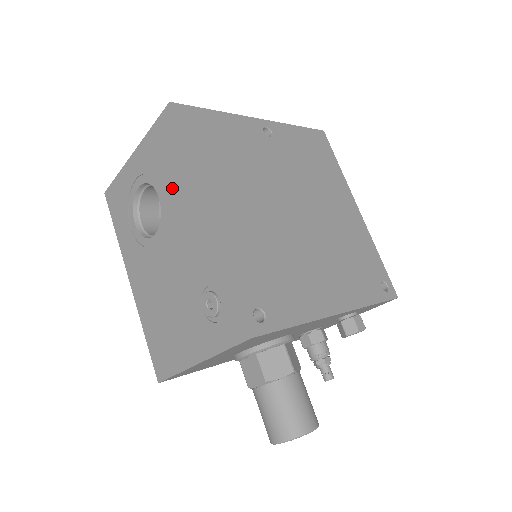
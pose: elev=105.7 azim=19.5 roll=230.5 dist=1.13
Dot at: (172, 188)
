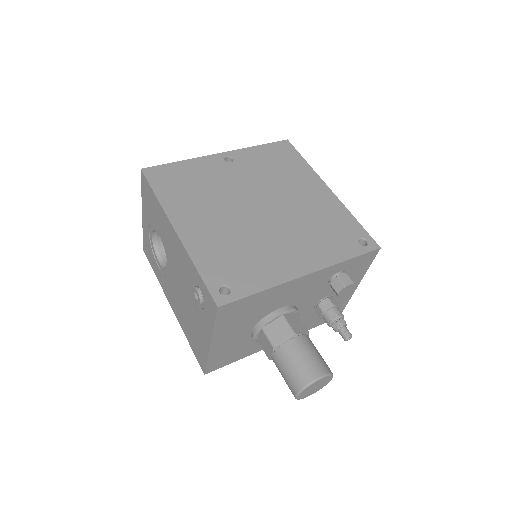
Dot at: (160, 226)
